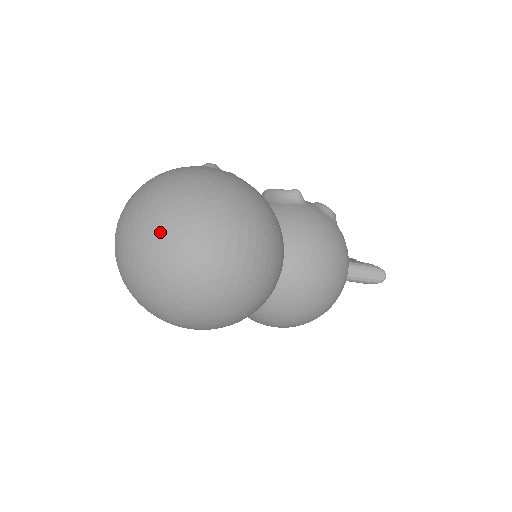
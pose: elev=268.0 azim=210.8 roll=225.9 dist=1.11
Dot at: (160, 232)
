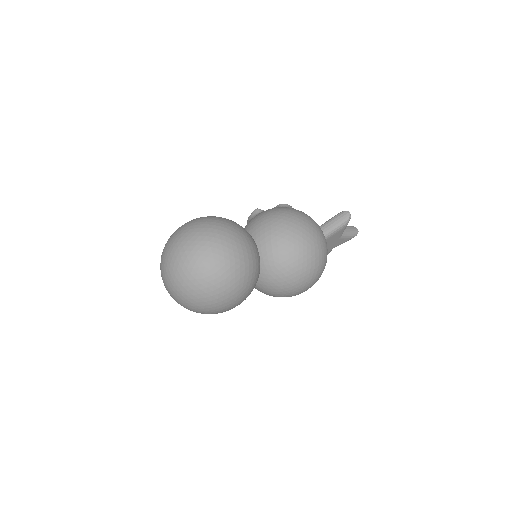
Dot at: (167, 258)
